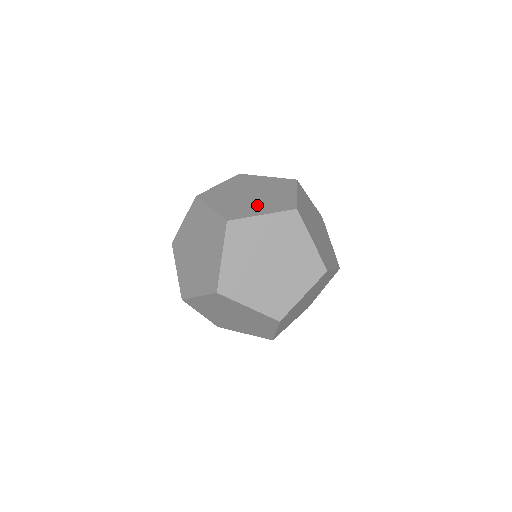
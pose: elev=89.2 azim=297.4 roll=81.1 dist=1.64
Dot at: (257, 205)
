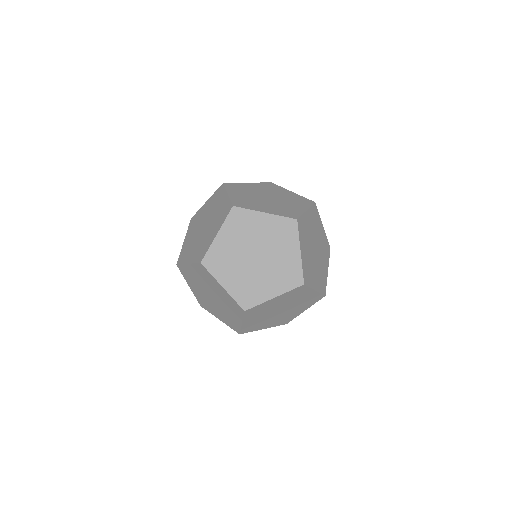
Dot at: (266, 205)
